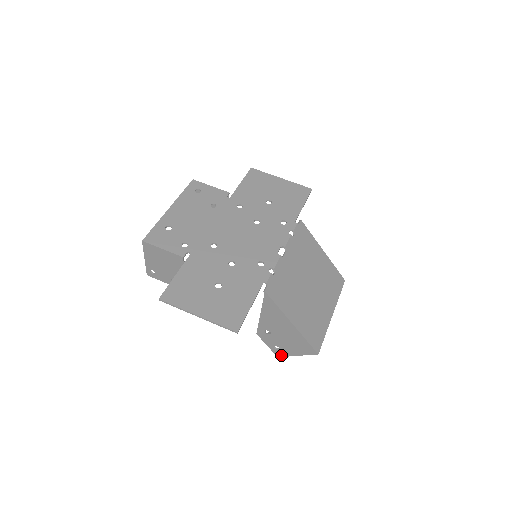
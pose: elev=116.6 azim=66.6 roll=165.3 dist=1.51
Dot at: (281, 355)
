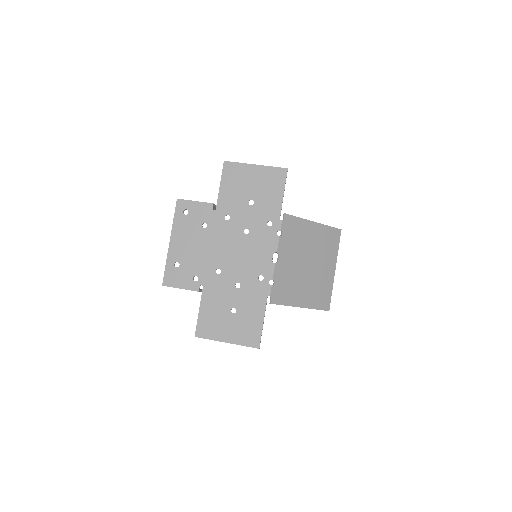
Dot at: occluded
